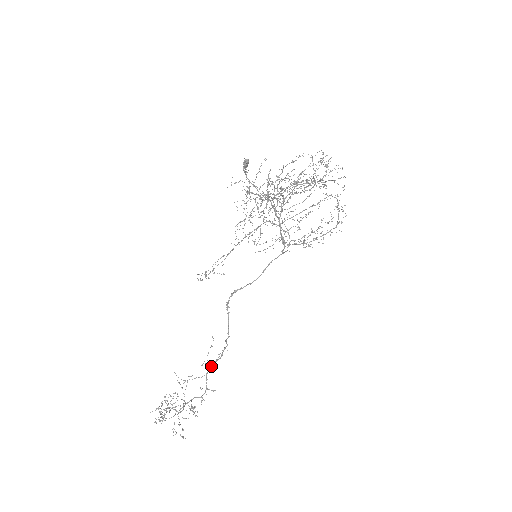
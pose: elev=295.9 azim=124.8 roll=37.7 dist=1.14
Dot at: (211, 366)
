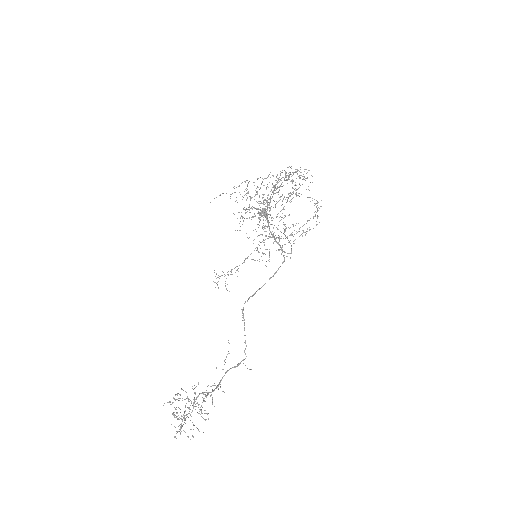
Dot at: (226, 371)
